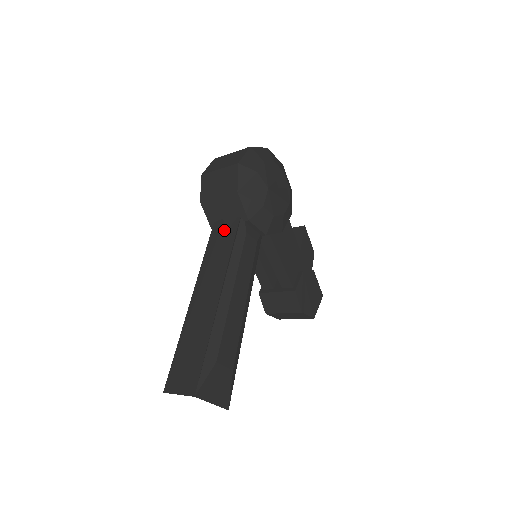
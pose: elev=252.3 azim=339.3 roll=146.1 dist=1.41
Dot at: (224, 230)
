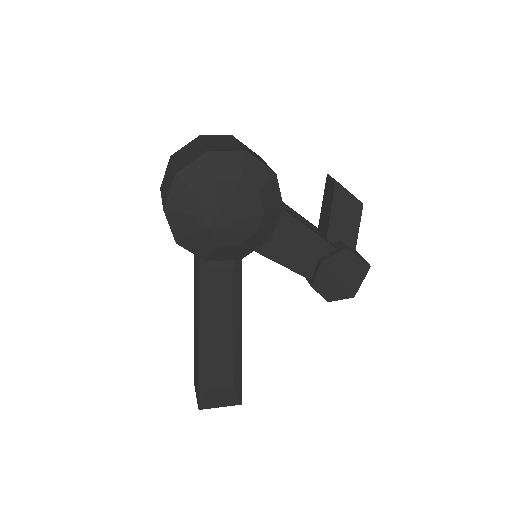
Dot at: occluded
